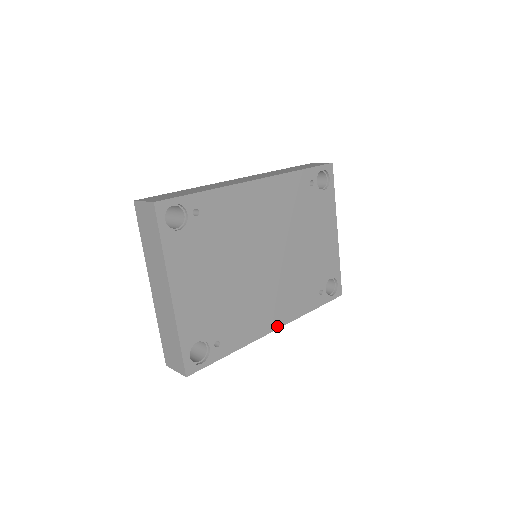
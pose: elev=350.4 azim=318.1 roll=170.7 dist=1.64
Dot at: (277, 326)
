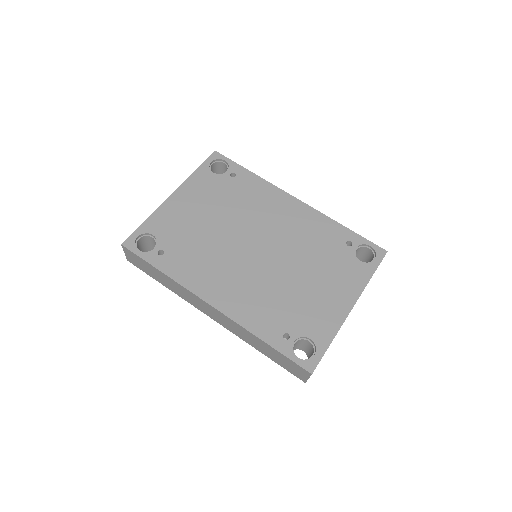
Dot at: (215, 304)
